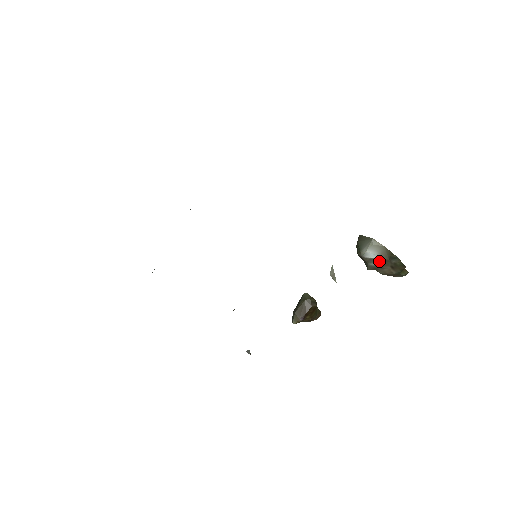
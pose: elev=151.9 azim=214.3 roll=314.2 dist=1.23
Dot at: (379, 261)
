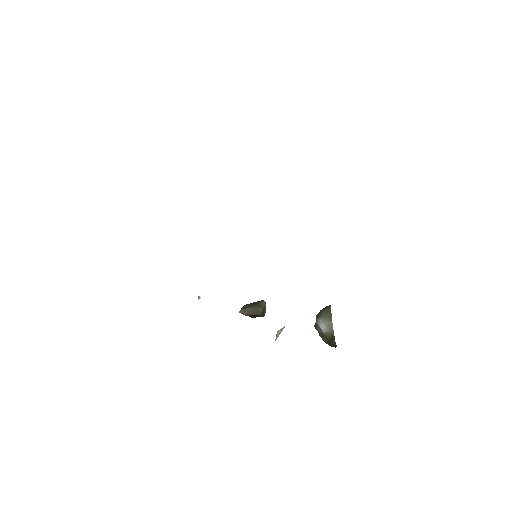
Dot at: (323, 333)
